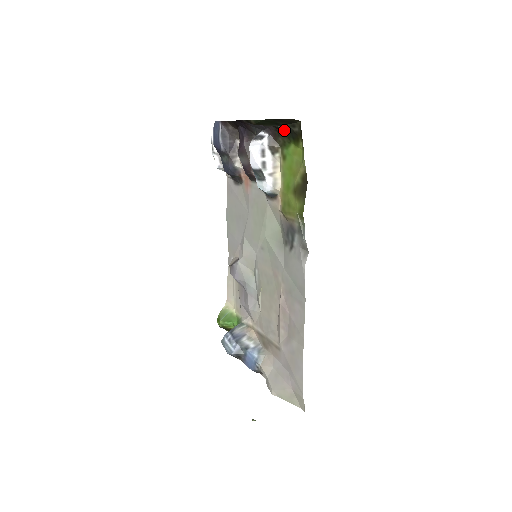
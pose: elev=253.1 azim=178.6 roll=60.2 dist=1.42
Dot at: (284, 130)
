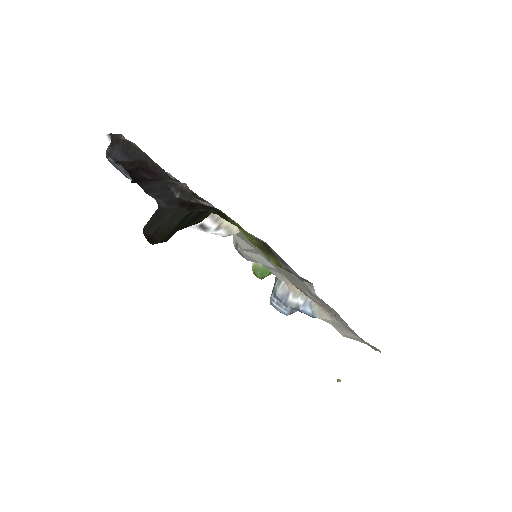
Dot at: (199, 207)
